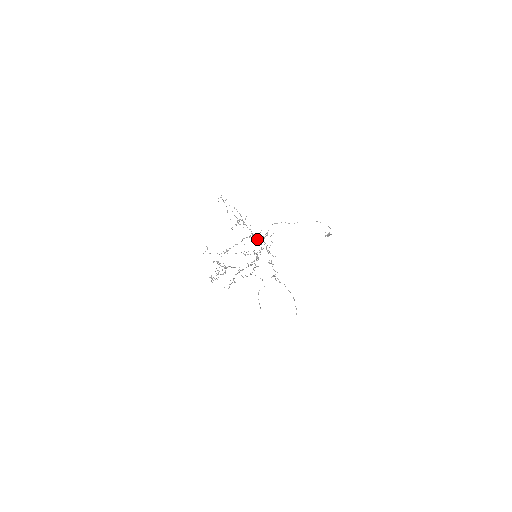
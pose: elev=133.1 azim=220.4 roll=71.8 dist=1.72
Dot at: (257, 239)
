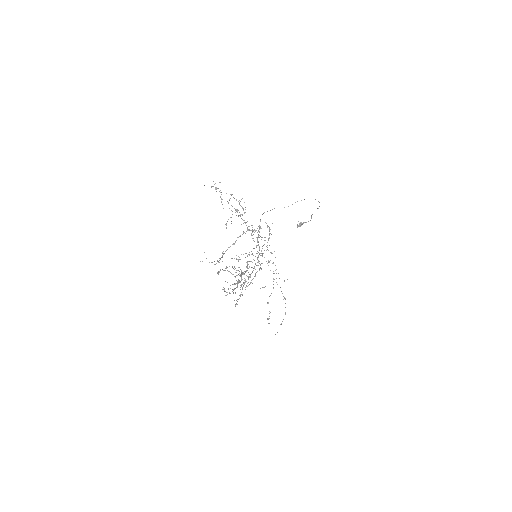
Dot at: (253, 234)
